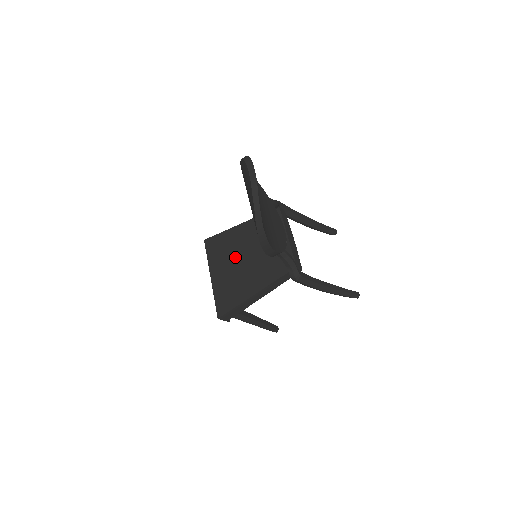
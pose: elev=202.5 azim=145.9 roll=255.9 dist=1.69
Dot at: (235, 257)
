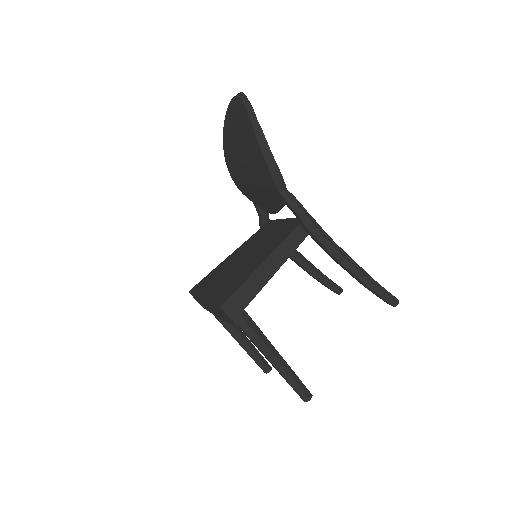
Dot at: (231, 267)
